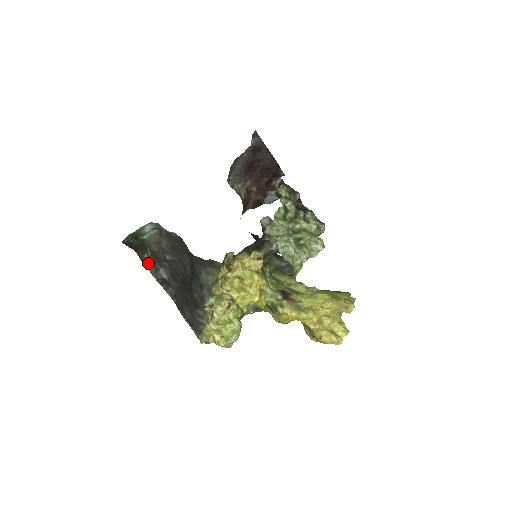
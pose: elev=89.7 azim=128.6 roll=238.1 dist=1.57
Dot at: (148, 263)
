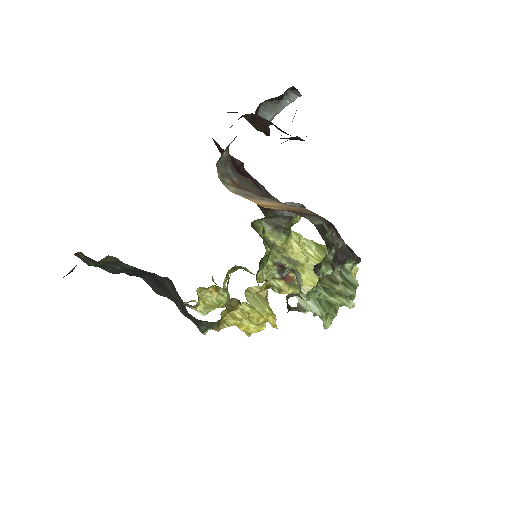
Dot at: (98, 264)
